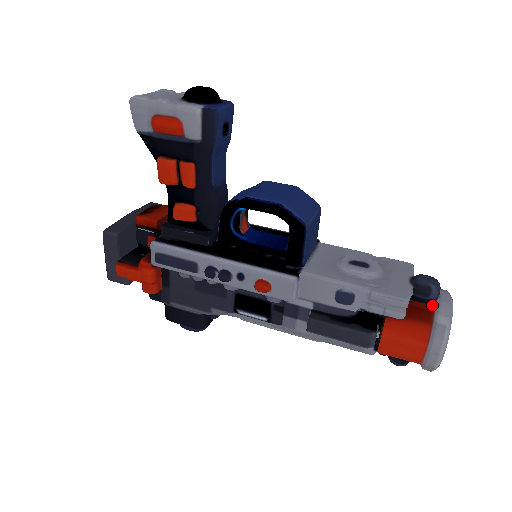
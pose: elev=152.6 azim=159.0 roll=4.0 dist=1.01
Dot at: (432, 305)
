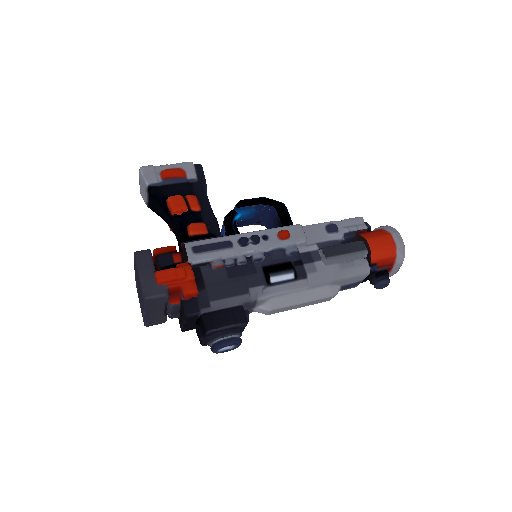
Dot at: occluded
